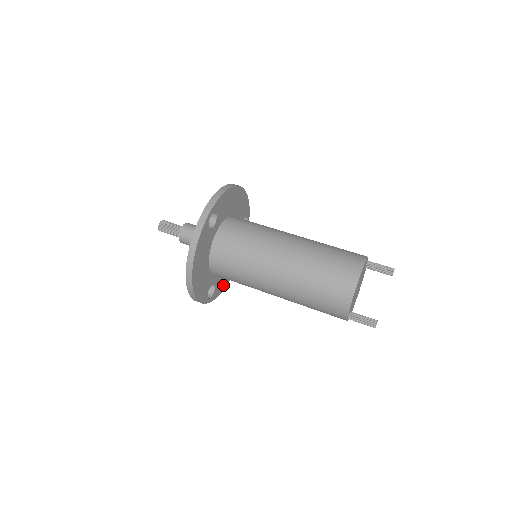
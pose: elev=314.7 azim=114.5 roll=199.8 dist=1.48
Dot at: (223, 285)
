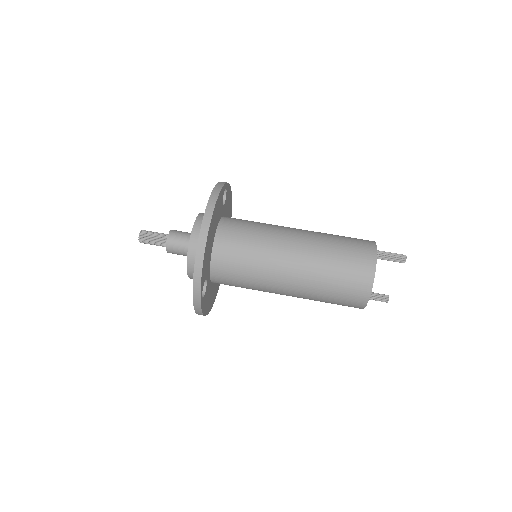
Dot at: occluded
